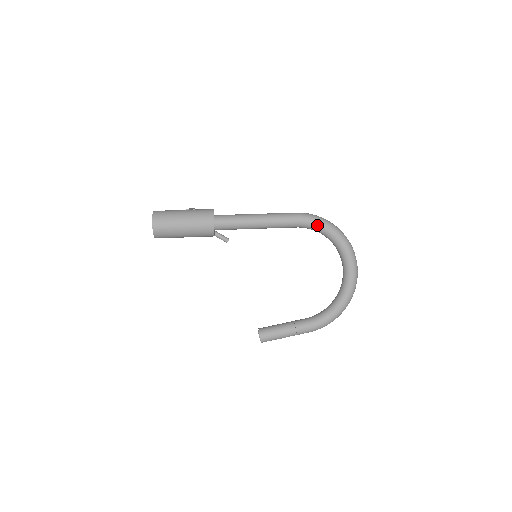
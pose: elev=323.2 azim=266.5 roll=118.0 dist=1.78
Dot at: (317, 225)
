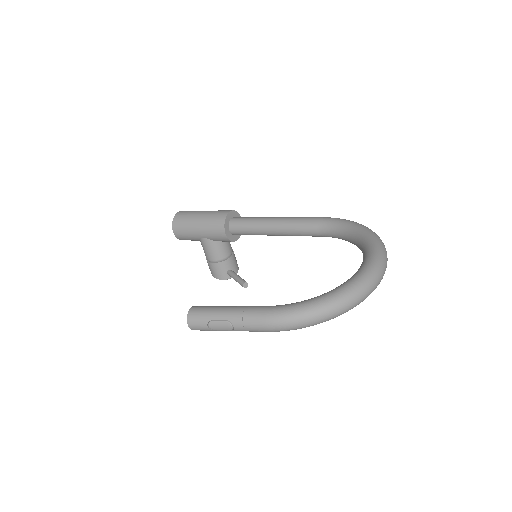
Dot at: (342, 222)
